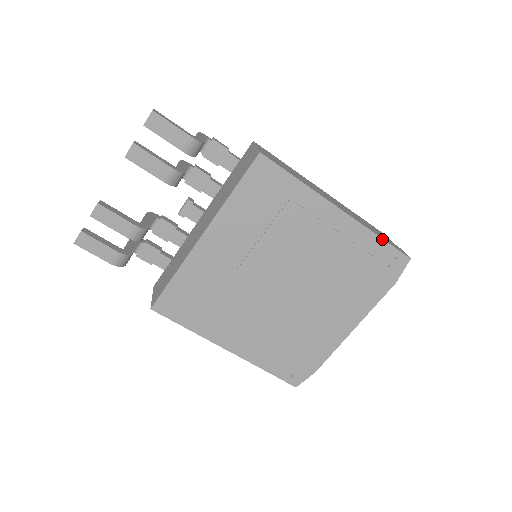
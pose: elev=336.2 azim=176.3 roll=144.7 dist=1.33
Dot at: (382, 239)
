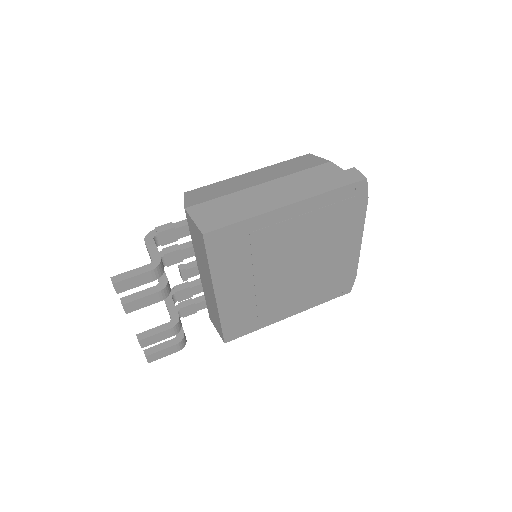
Dot at: (335, 189)
